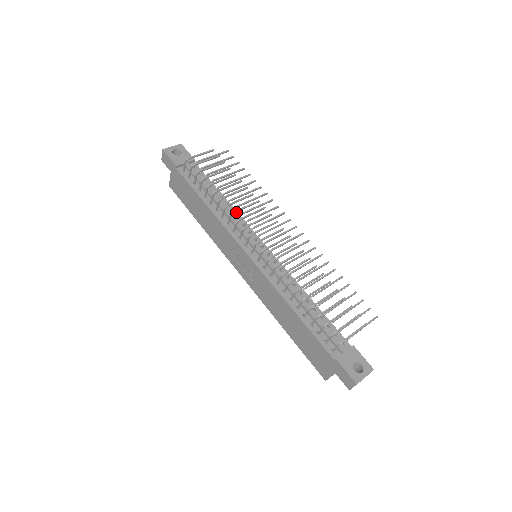
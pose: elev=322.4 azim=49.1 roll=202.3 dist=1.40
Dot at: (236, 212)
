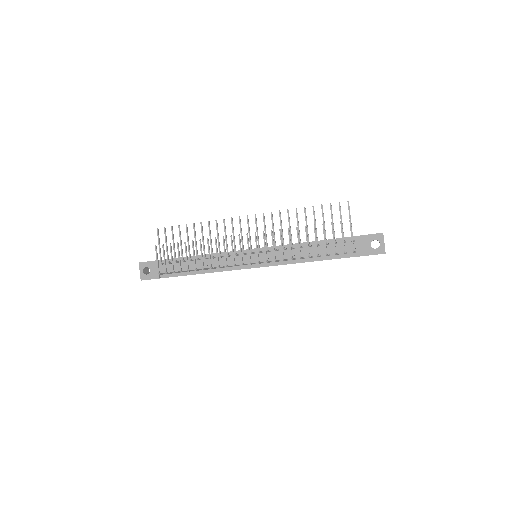
Dot at: (215, 254)
